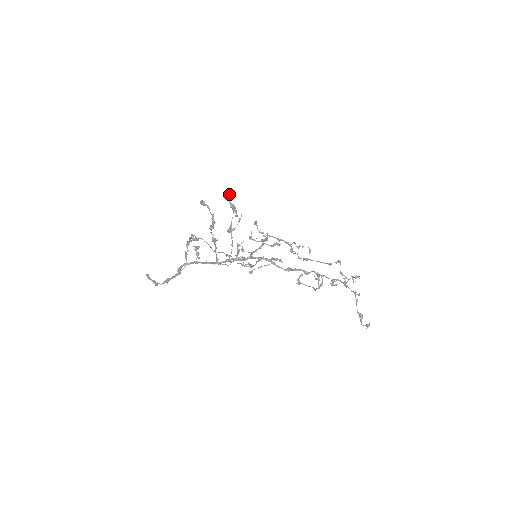
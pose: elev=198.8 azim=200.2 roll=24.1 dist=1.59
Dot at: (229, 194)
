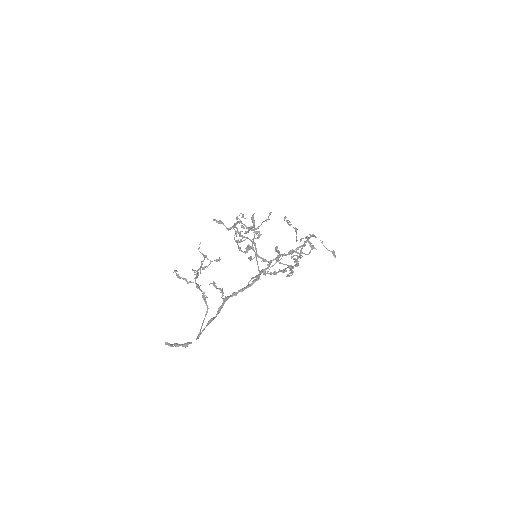
Dot at: (253, 219)
